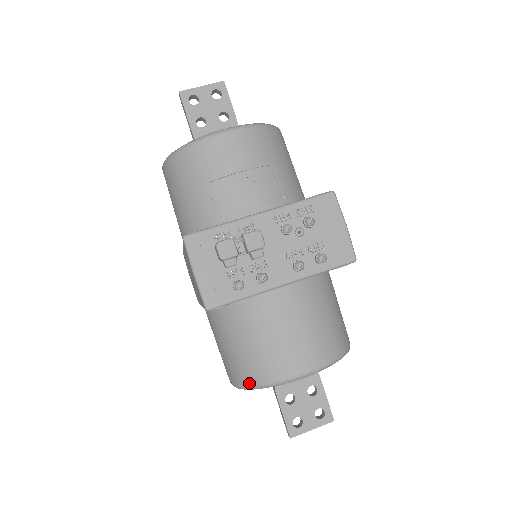
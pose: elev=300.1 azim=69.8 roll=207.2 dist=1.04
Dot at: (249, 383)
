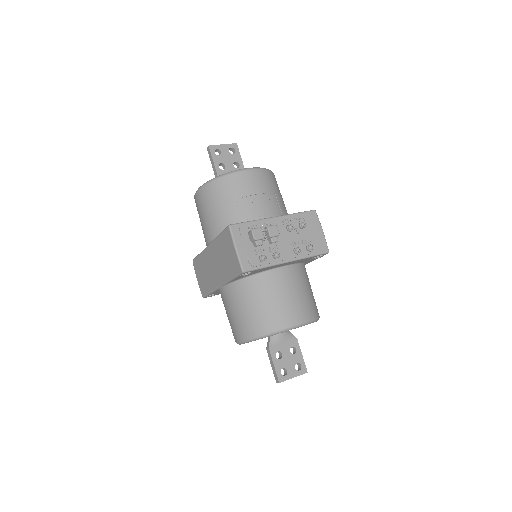
Dot at: (259, 333)
